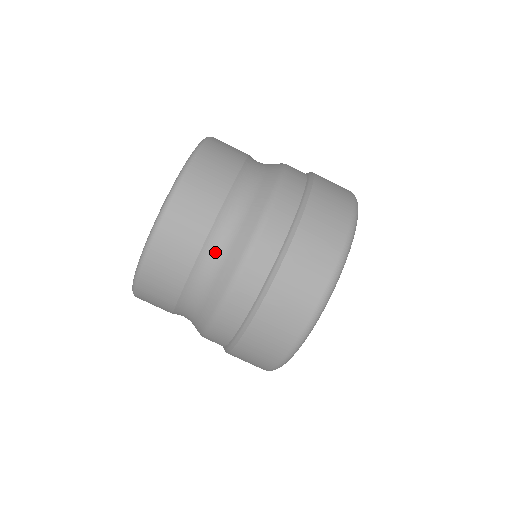
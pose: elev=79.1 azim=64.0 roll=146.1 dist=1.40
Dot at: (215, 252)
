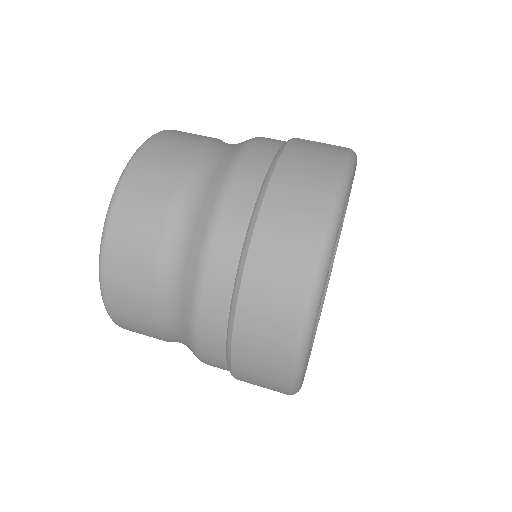
Dot at: (210, 158)
